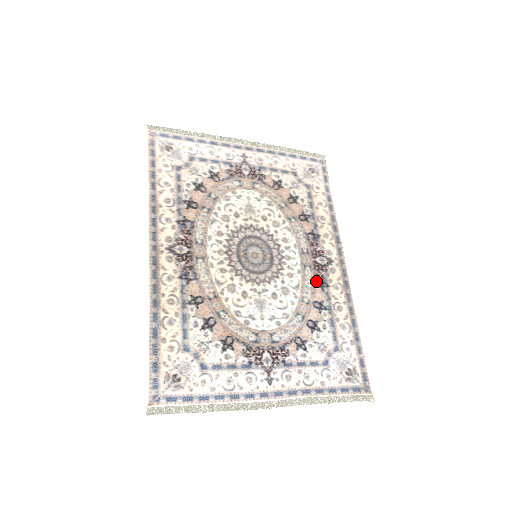
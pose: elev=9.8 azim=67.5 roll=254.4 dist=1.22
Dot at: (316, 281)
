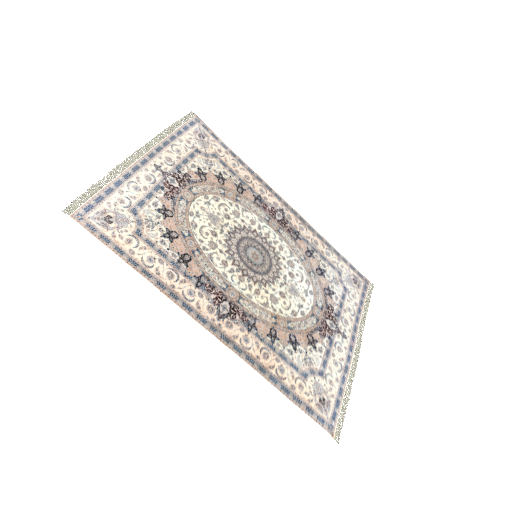
Dot at: (292, 236)
